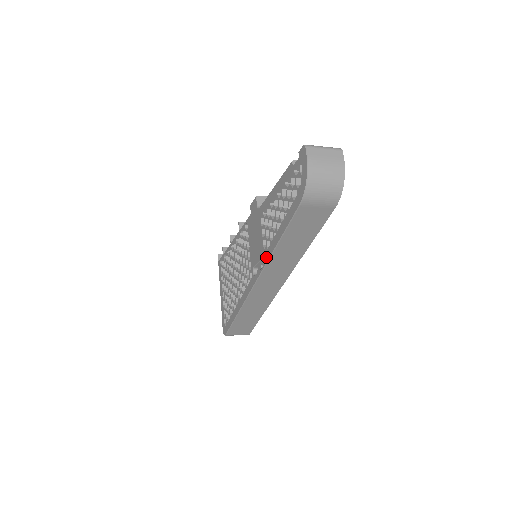
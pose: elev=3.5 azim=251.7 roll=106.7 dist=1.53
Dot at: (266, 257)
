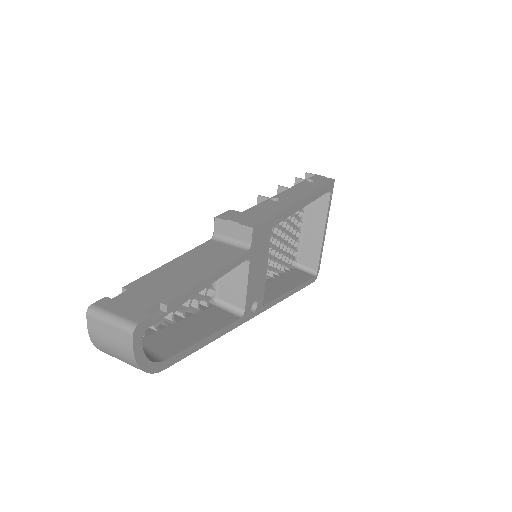
Dot at: occluded
